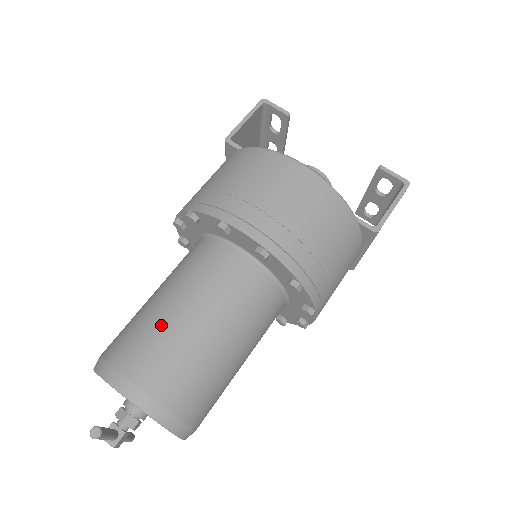
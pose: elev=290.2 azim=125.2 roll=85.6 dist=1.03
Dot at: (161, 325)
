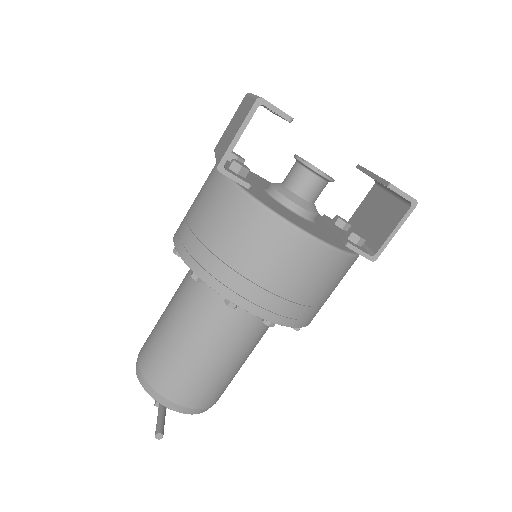
Dot at: (188, 364)
